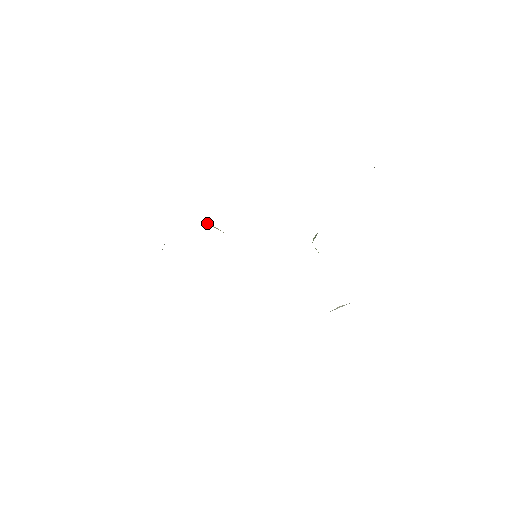
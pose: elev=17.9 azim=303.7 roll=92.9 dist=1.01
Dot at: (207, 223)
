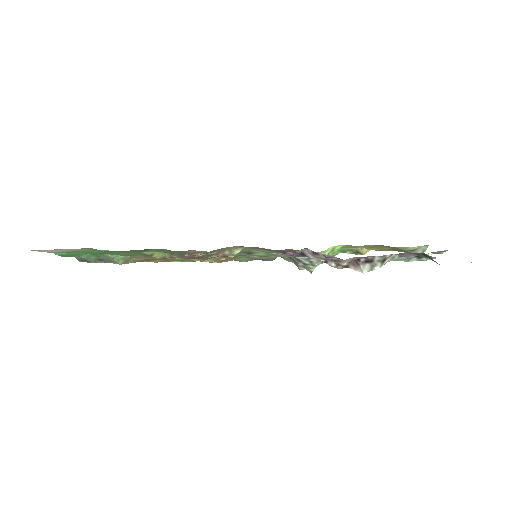
Dot at: (199, 260)
